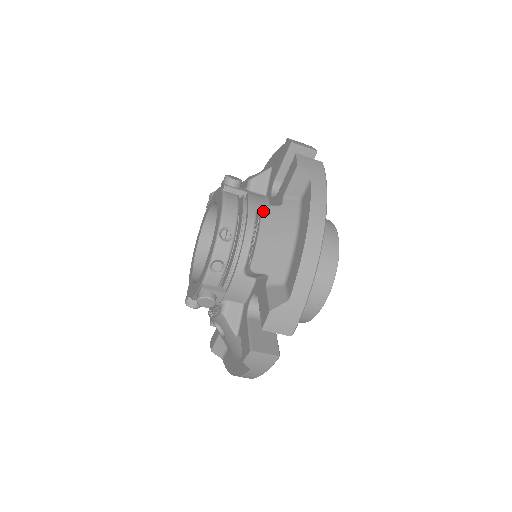
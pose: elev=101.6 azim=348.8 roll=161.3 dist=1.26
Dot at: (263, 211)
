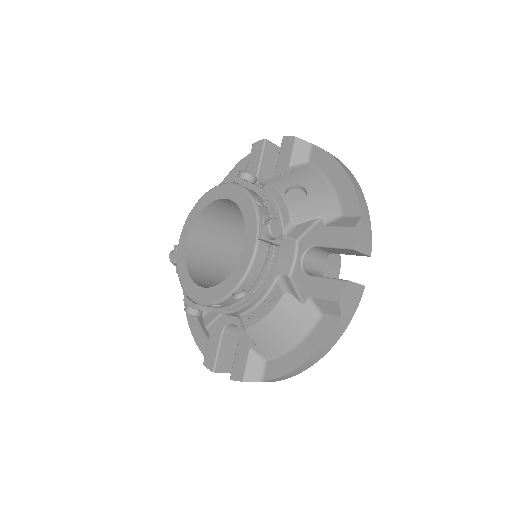
Dot at: (284, 298)
